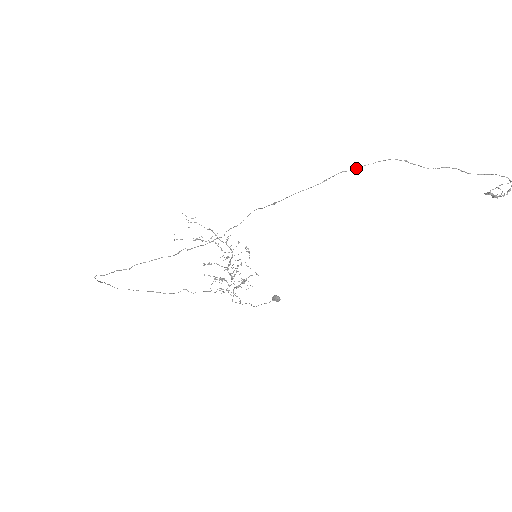
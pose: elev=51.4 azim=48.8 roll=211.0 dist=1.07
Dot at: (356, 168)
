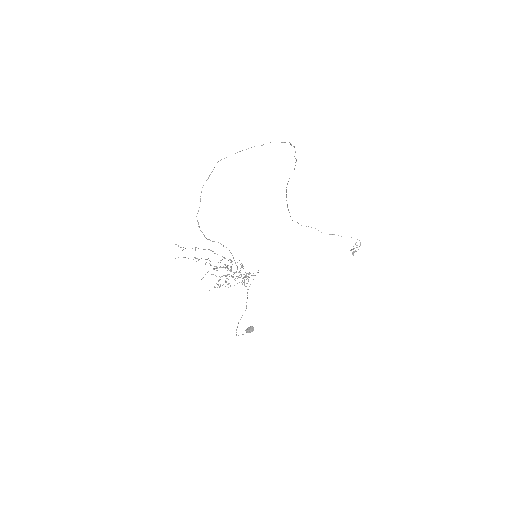
Dot at: occluded
